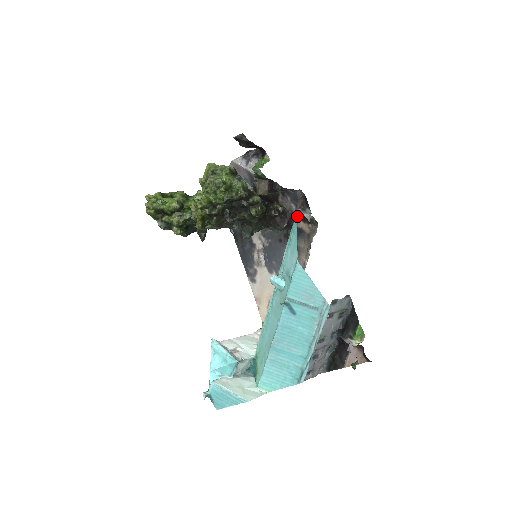
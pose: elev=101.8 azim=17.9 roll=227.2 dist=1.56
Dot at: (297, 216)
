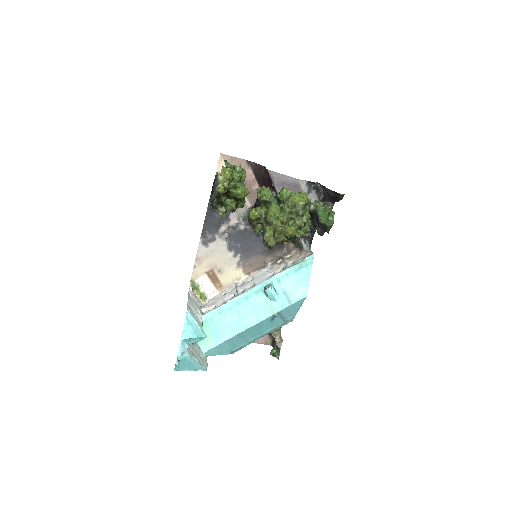
Dot at: occluded
